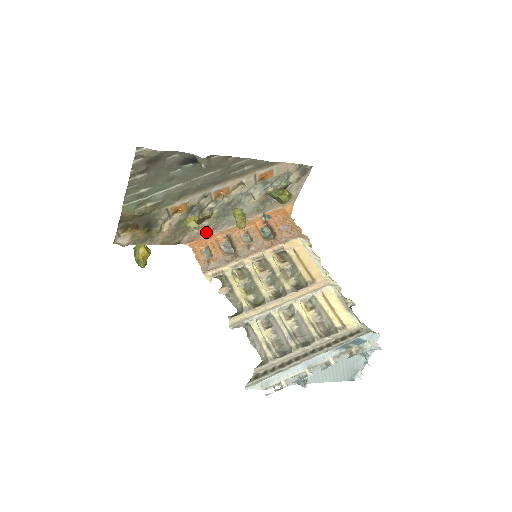
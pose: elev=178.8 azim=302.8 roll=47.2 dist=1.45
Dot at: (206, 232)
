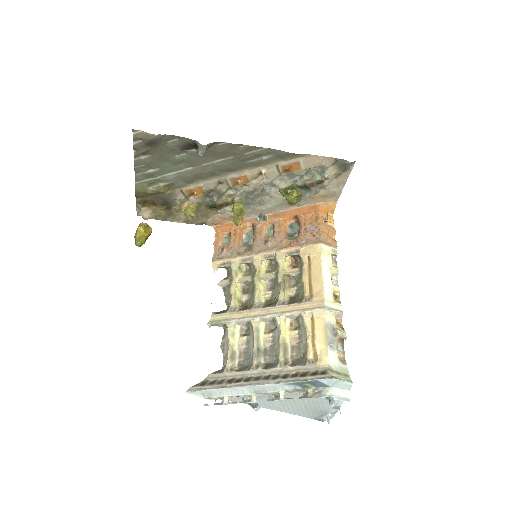
Dot at: (231, 217)
